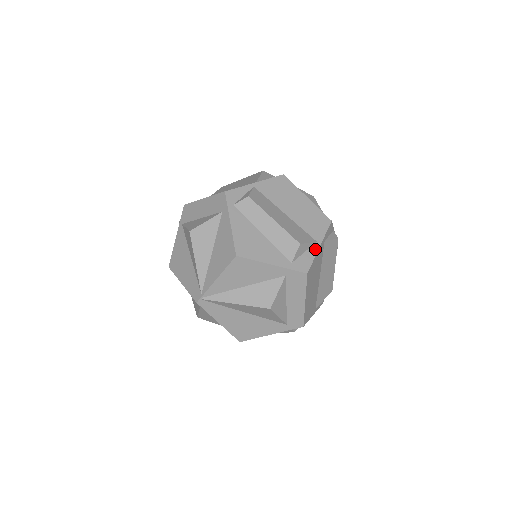
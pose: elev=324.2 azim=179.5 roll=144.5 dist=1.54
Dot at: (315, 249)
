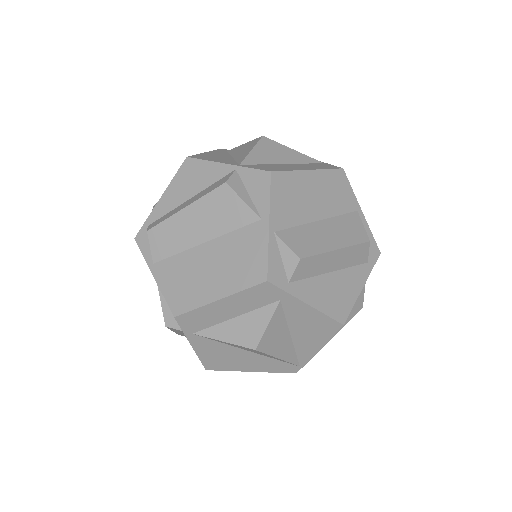
Dot at: (363, 221)
